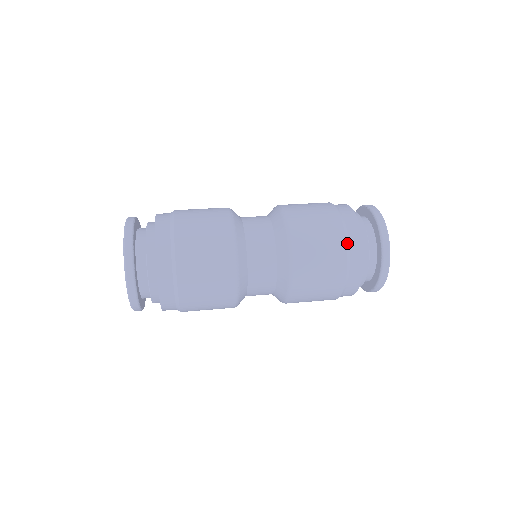
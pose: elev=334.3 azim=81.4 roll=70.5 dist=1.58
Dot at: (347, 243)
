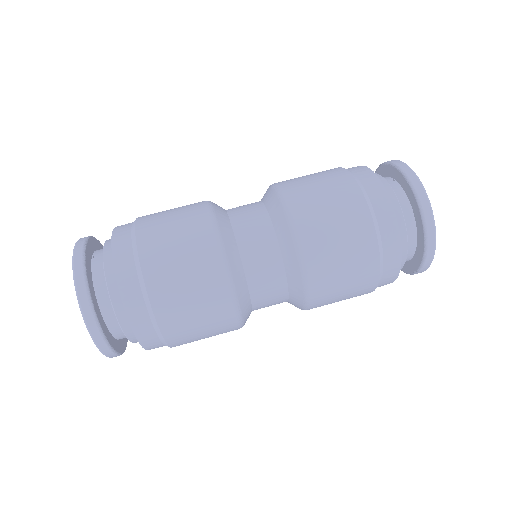
Dot at: (380, 248)
